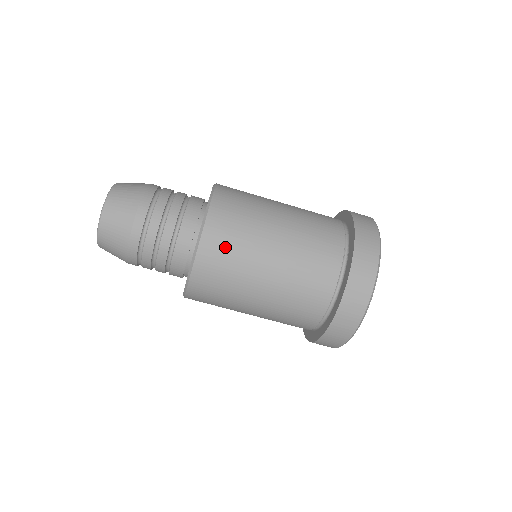
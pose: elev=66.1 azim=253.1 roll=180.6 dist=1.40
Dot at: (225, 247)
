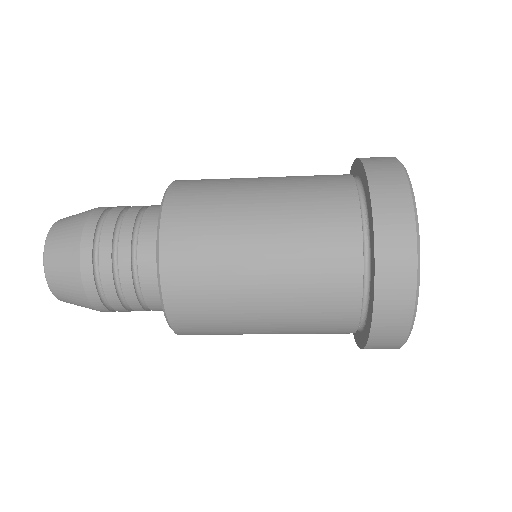
Dot at: occluded
